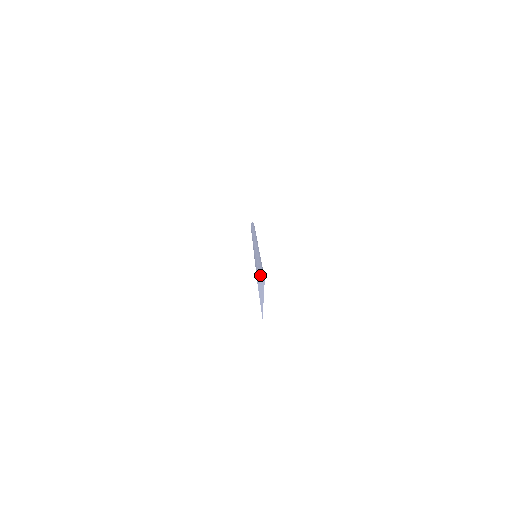
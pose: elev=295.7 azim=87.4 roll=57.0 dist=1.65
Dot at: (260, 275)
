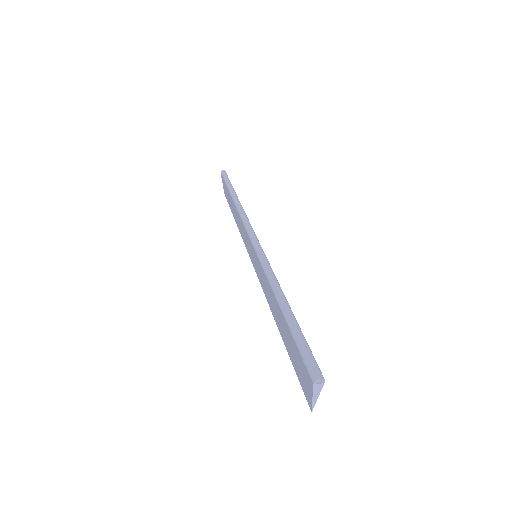
Dot at: (317, 374)
